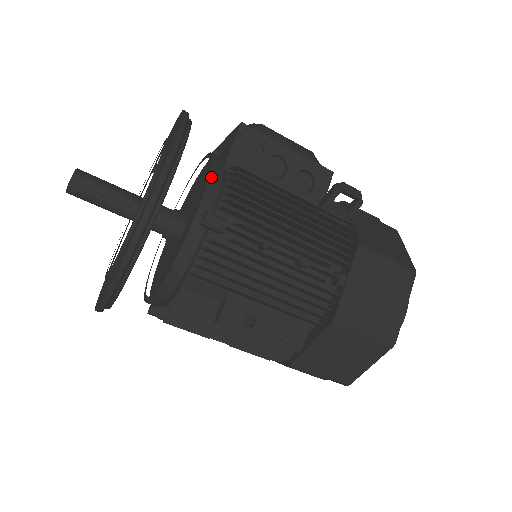
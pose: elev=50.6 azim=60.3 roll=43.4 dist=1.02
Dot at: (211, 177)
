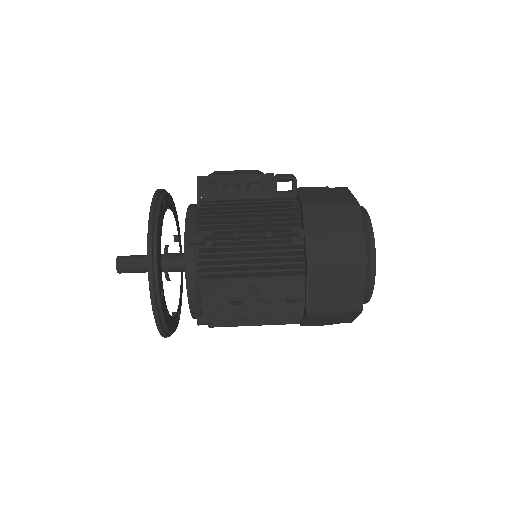
Dot at: (187, 216)
